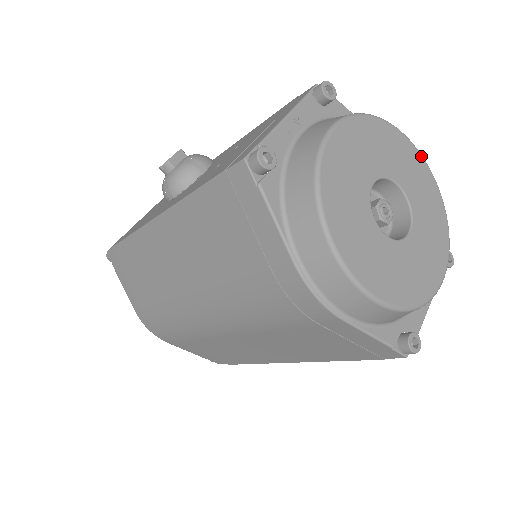
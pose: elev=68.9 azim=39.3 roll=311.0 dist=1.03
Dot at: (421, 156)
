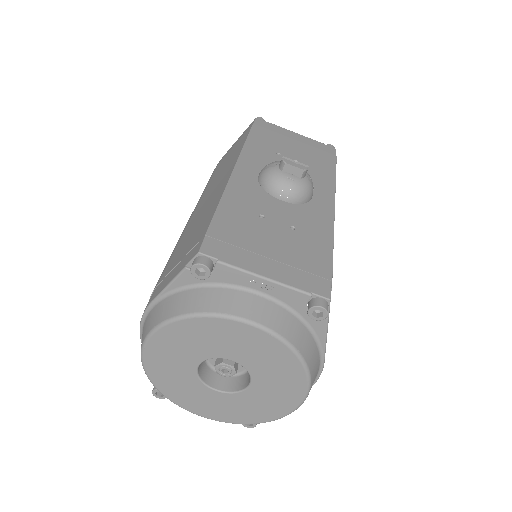
Dot at: (300, 402)
